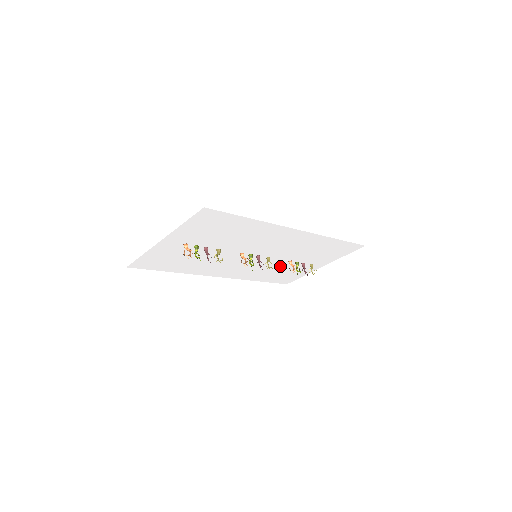
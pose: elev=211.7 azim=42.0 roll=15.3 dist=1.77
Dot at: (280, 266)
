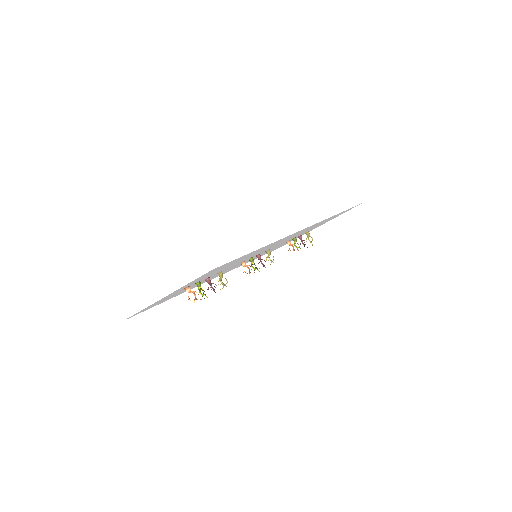
Dot at: (277, 246)
